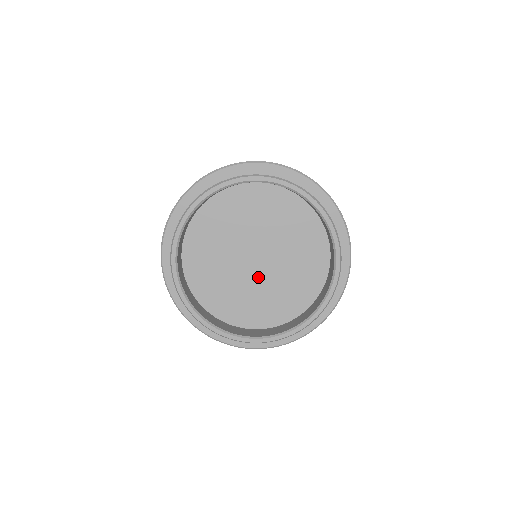
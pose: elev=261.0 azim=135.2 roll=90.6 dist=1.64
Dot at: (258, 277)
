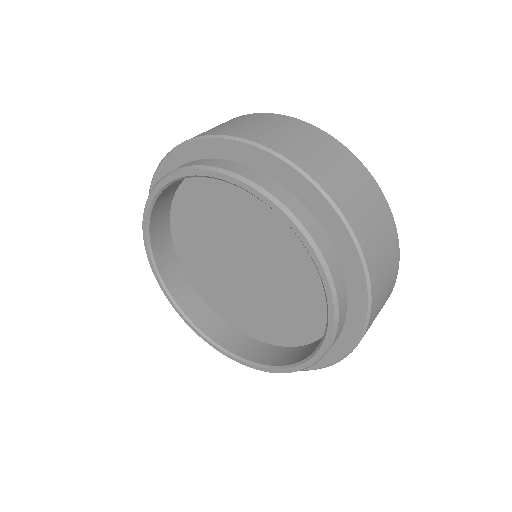
Dot at: (232, 272)
